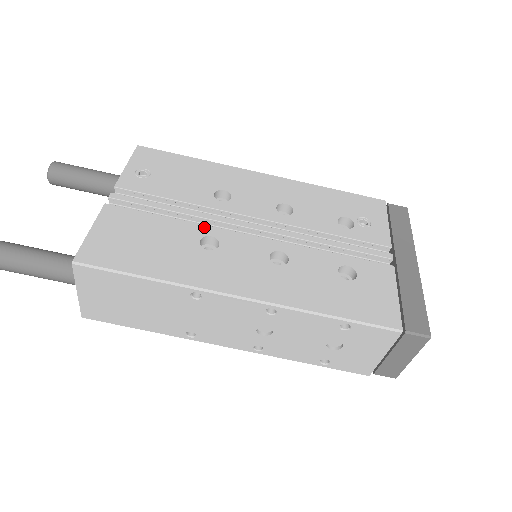
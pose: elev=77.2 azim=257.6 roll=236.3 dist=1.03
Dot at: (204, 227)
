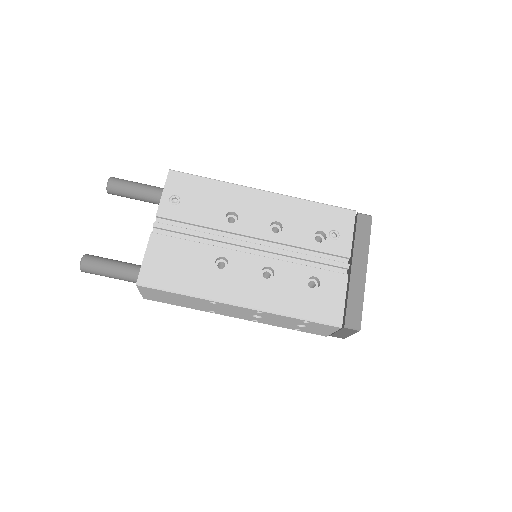
Dot at: (218, 249)
